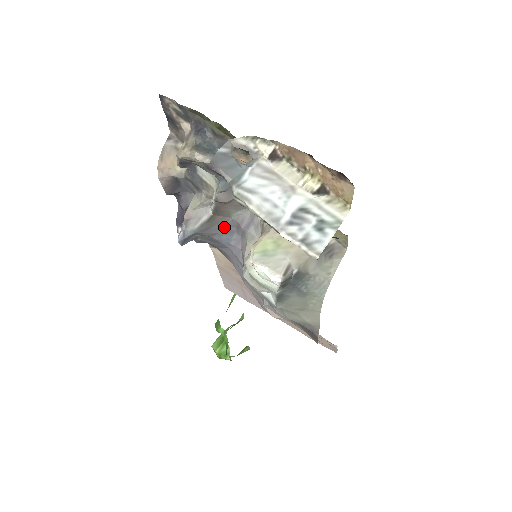
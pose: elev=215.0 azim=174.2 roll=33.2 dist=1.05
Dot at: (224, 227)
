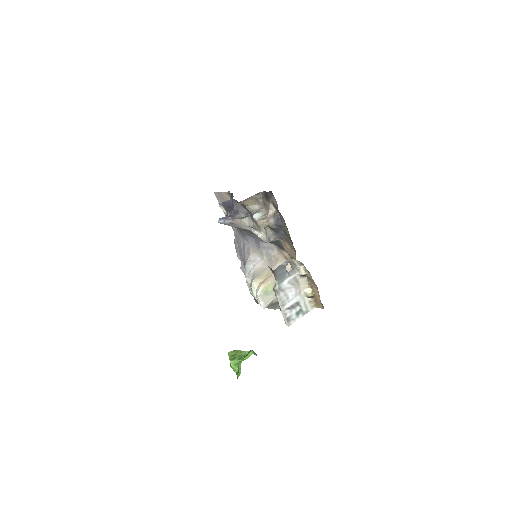
Dot at: (250, 233)
